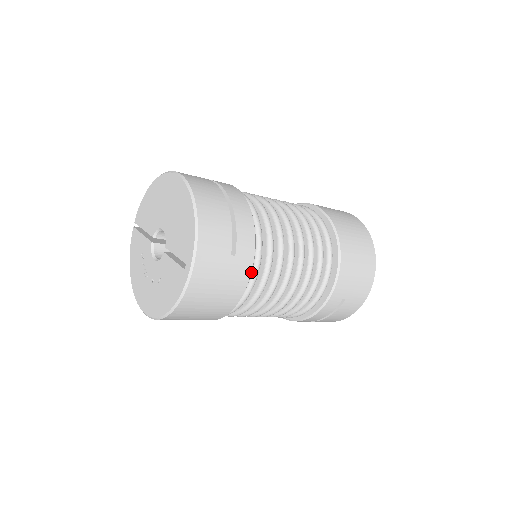
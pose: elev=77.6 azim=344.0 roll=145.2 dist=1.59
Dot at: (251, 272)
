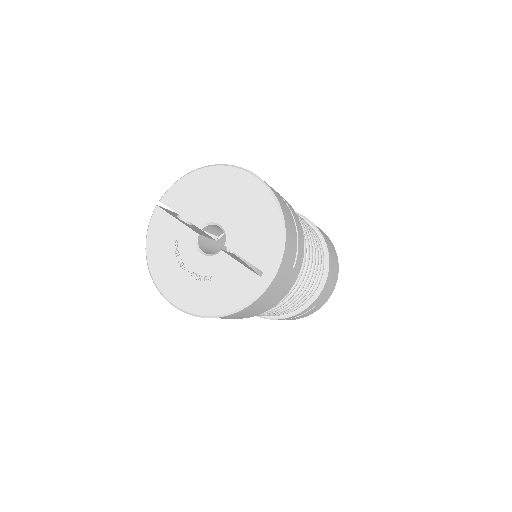
Dot at: (294, 283)
